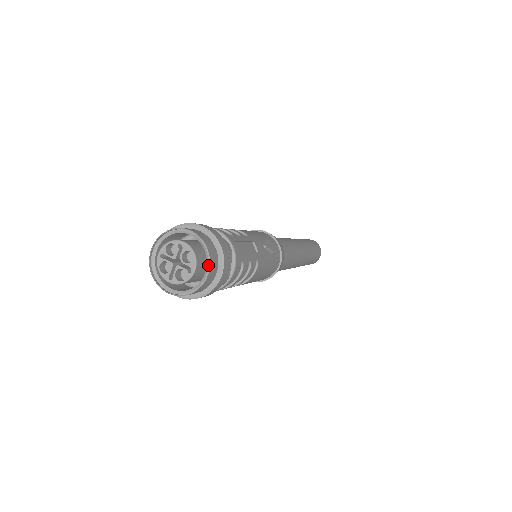
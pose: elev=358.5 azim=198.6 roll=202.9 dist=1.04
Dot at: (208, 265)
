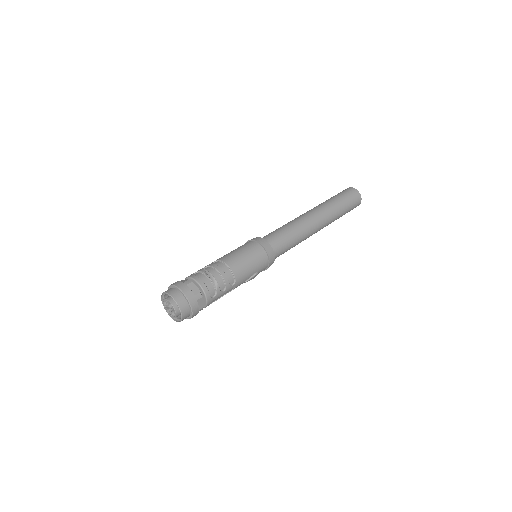
Dot at: occluded
